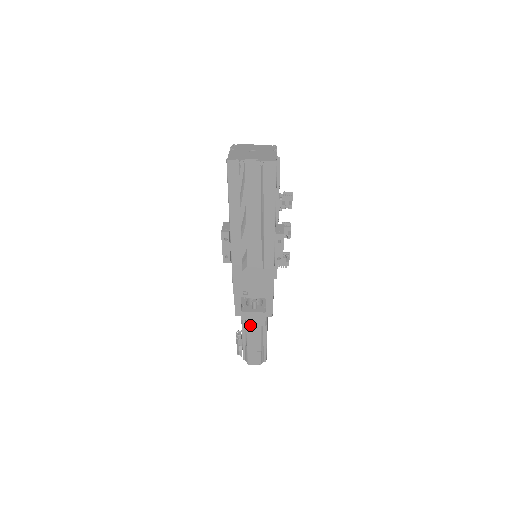
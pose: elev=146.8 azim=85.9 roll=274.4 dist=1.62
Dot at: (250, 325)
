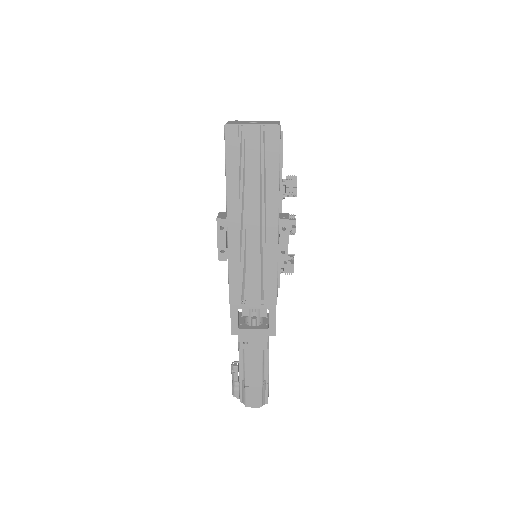
Dot at: (249, 348)
